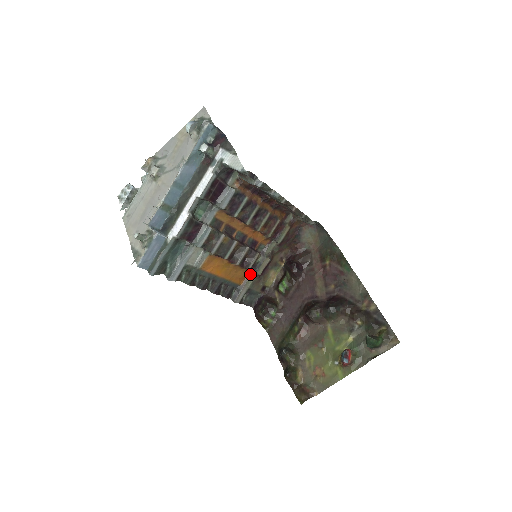
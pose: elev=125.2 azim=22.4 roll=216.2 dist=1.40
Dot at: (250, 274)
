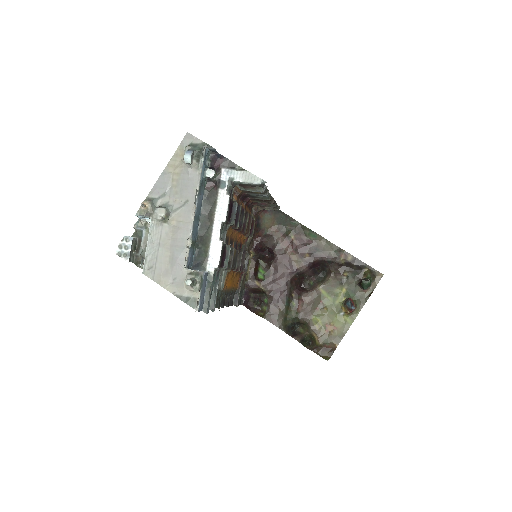
Dot at: (241, 275)
